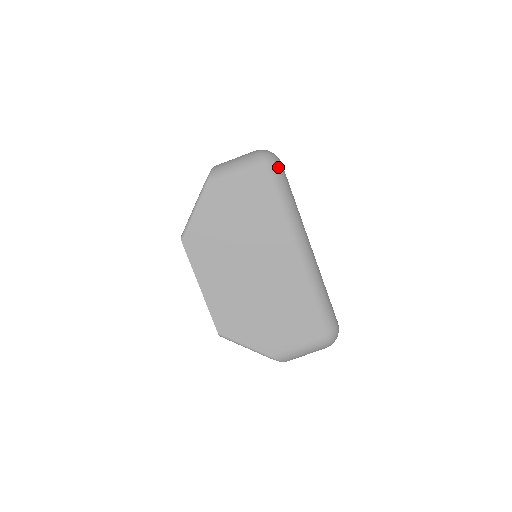
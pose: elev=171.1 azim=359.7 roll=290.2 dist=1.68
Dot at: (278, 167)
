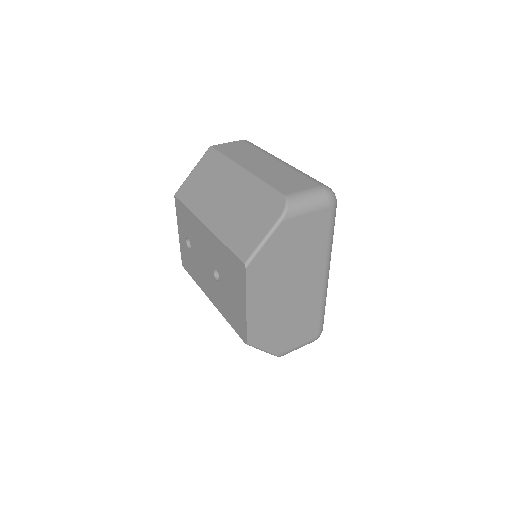
Dot at: (336, 207)
